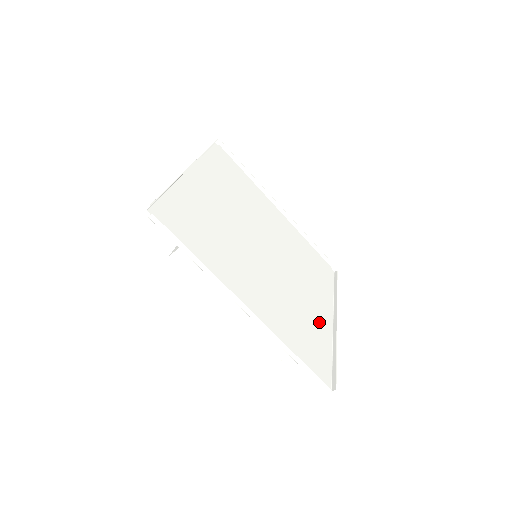
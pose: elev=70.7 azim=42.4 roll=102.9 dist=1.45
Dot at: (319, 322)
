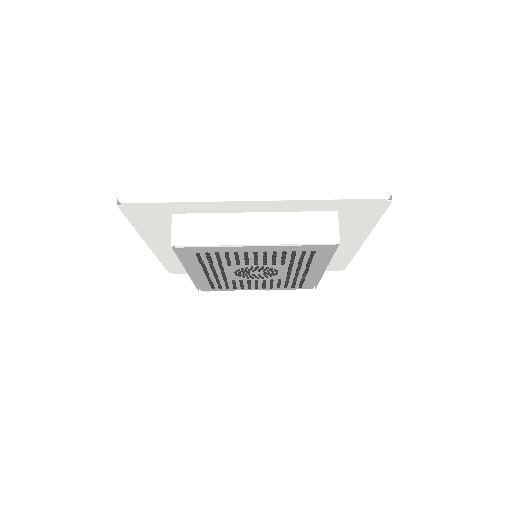
Dot at: (347, 234)
